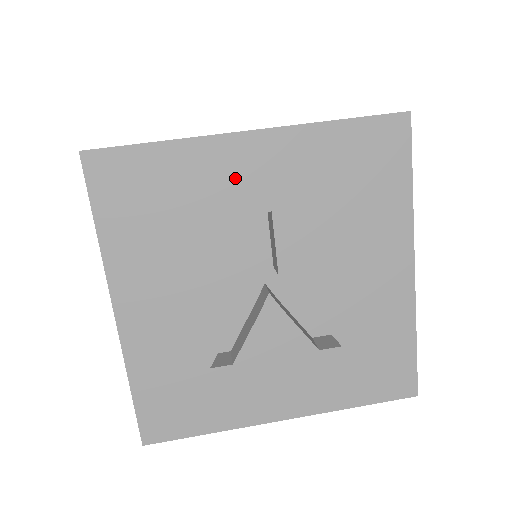
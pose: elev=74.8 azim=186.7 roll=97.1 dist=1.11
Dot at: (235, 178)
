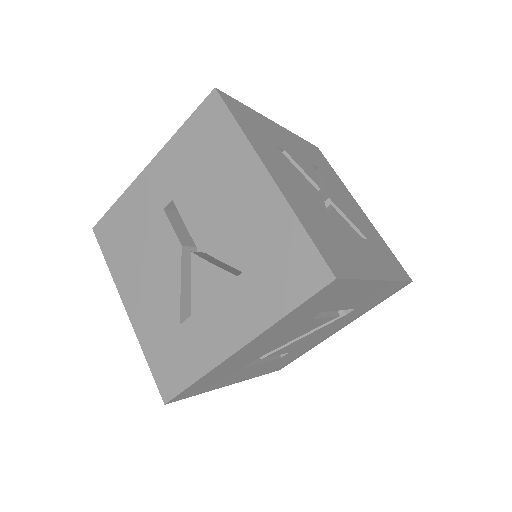
Dot at: (150, 195)
